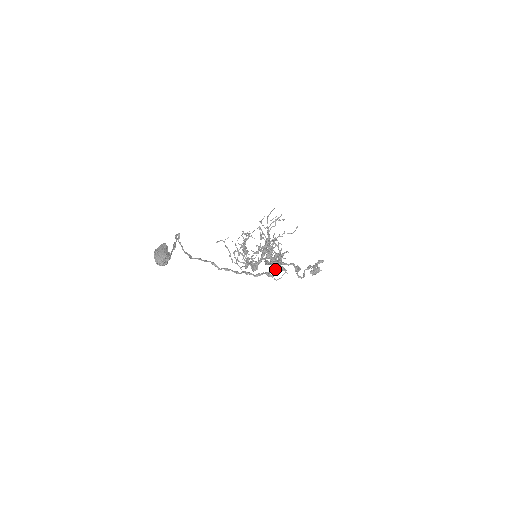
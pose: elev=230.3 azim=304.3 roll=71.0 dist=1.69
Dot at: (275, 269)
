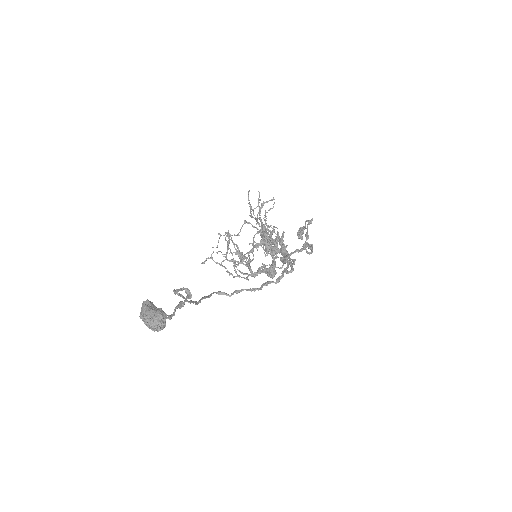
Dot at: occluded
